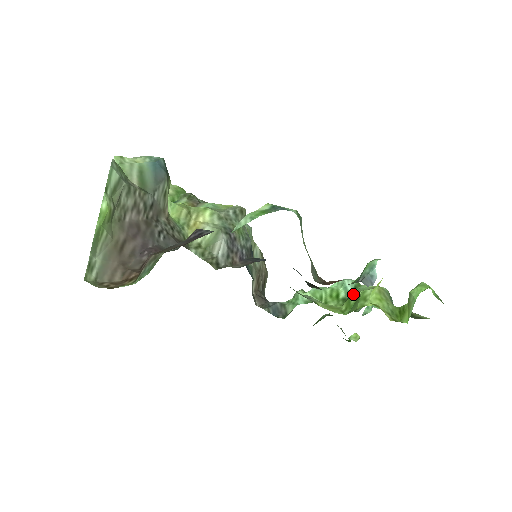
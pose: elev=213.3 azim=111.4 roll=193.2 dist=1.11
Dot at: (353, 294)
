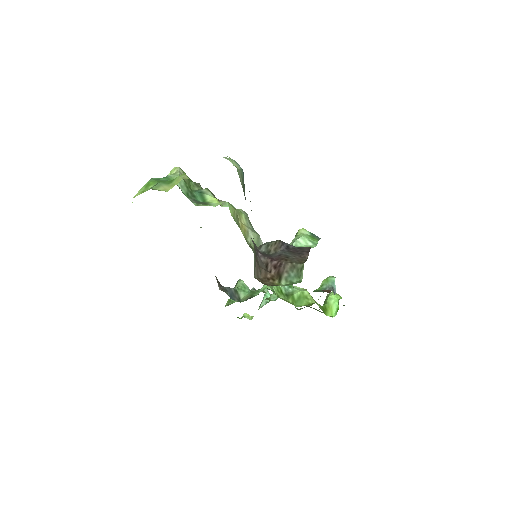
Dot at: (292, 292)
